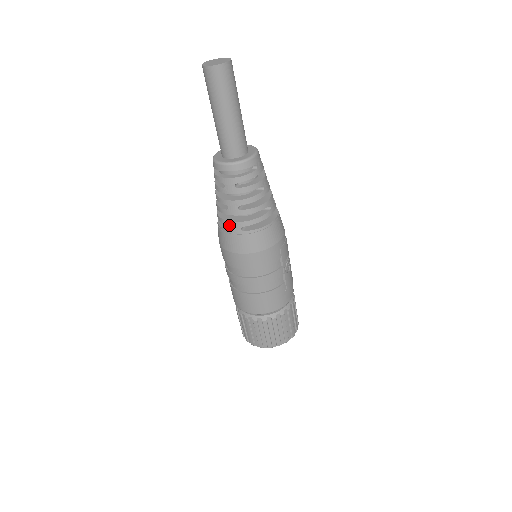
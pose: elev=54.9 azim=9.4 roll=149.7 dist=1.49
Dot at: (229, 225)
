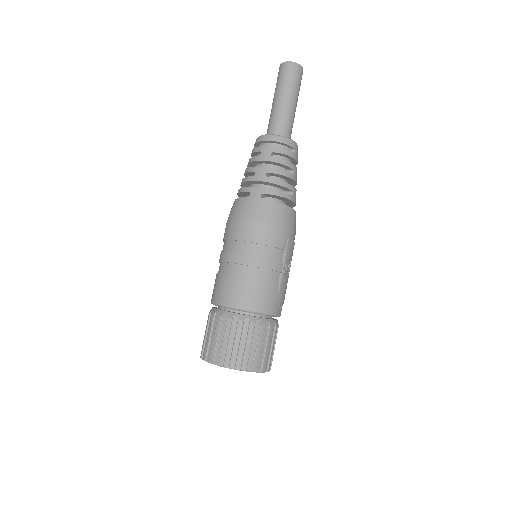
Dot at: (249, 191)
